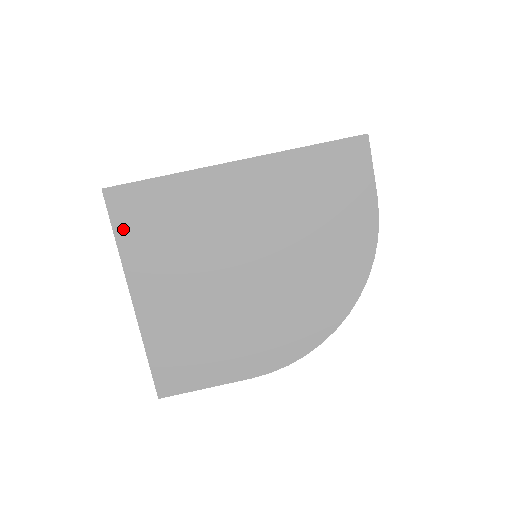
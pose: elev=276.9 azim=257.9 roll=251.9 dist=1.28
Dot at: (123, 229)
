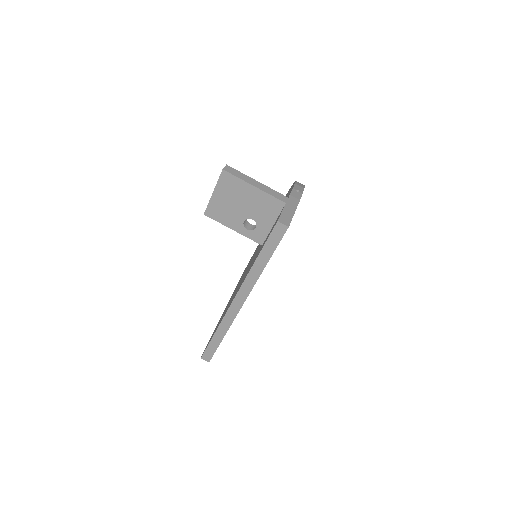
Dot at: occluded
